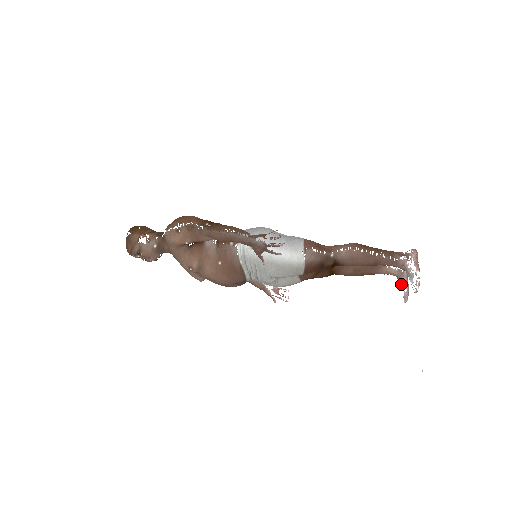
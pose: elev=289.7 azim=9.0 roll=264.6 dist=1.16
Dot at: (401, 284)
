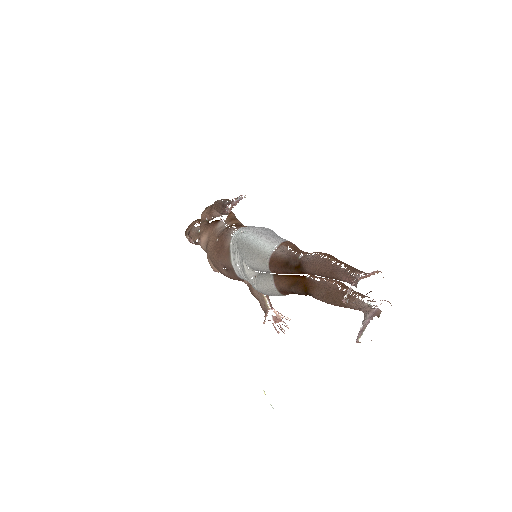
Dot at: (363, 320)
